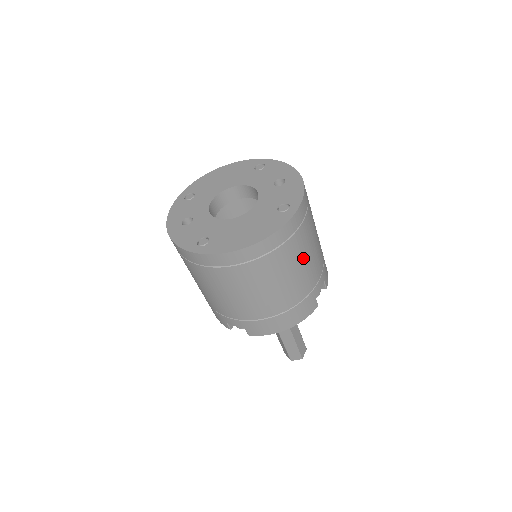
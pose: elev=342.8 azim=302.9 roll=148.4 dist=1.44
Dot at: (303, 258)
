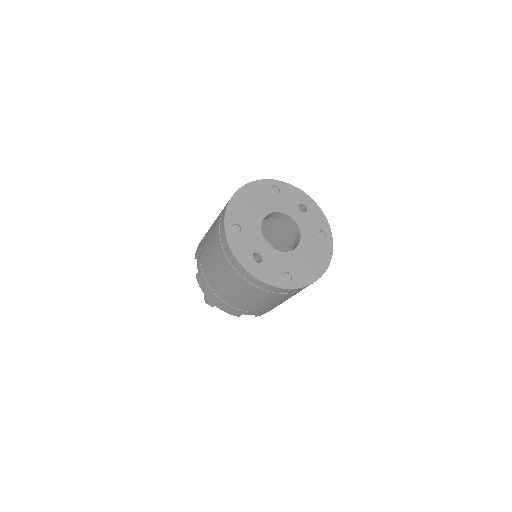
Dot at: occluded
